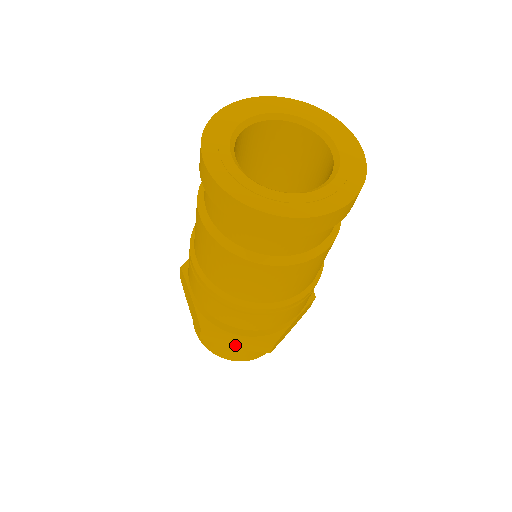
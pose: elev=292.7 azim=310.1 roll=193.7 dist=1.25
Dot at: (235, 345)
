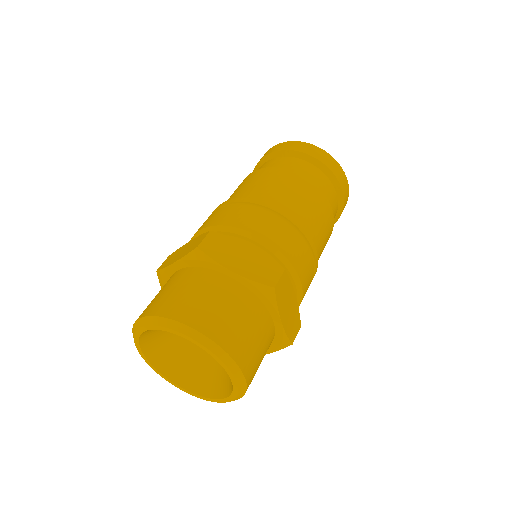
Dot at: (236, 266)
